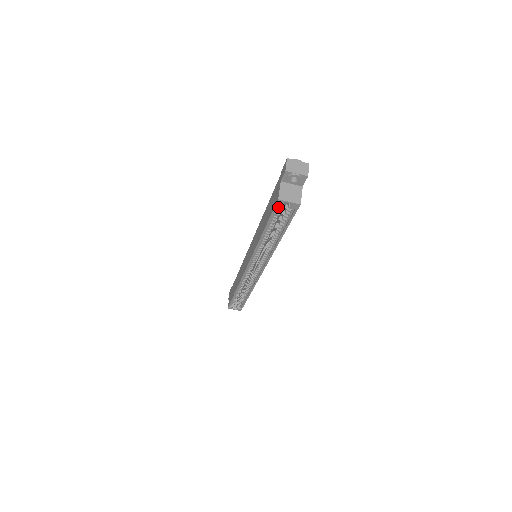
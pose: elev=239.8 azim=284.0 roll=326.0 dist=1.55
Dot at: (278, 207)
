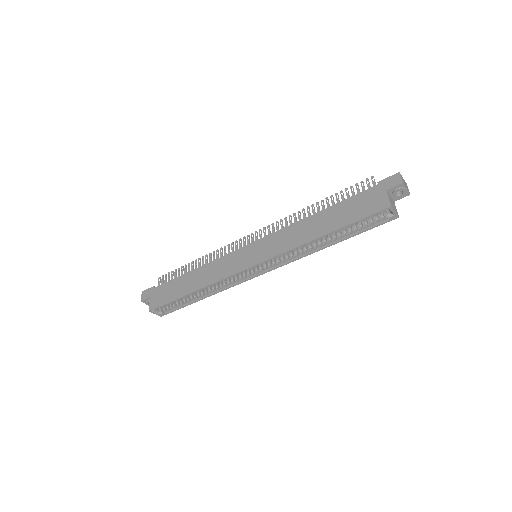
Dot at: (374, 213)
